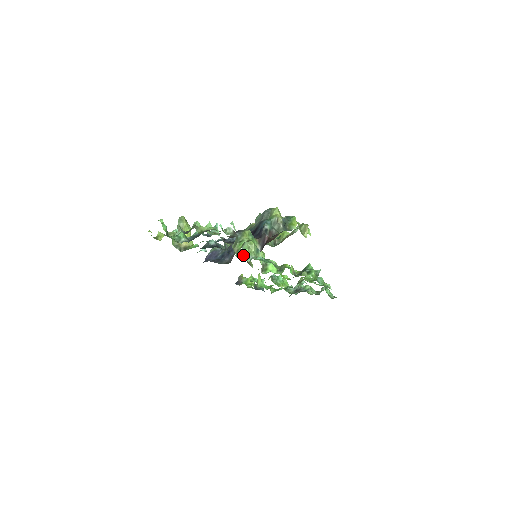
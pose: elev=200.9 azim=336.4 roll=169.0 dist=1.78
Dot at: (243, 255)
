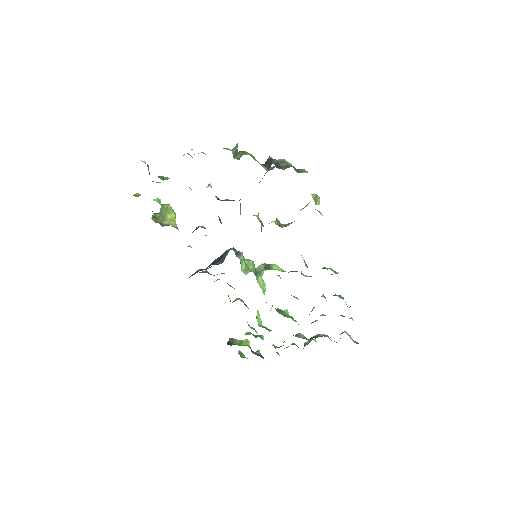
Dot at: (237, 299)
